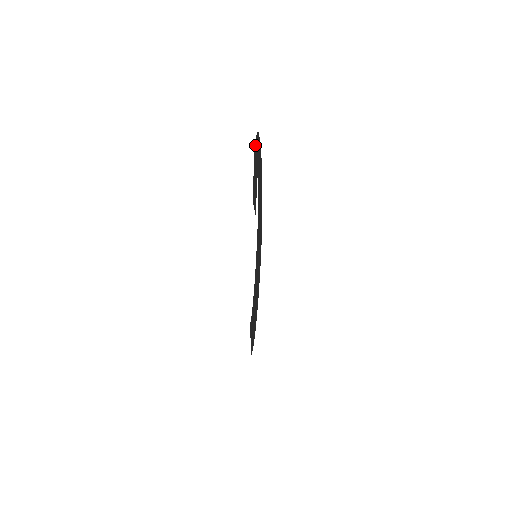
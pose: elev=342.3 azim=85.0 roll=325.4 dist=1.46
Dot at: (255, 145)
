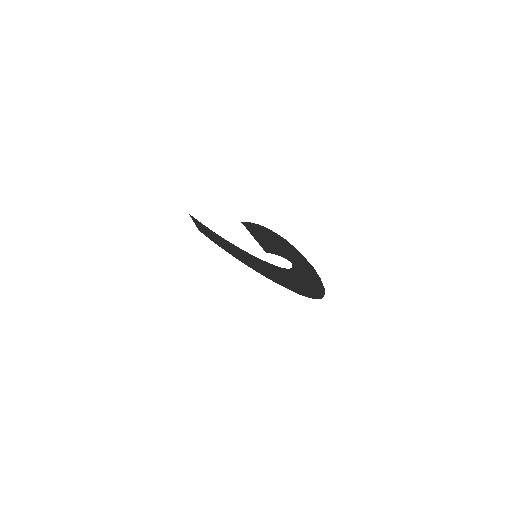
Dot at: (281, 239)
